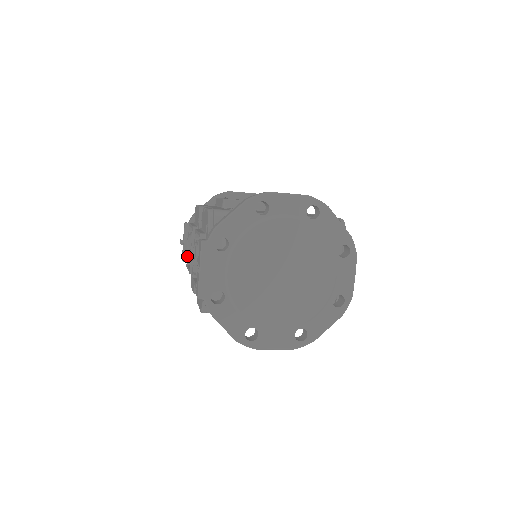
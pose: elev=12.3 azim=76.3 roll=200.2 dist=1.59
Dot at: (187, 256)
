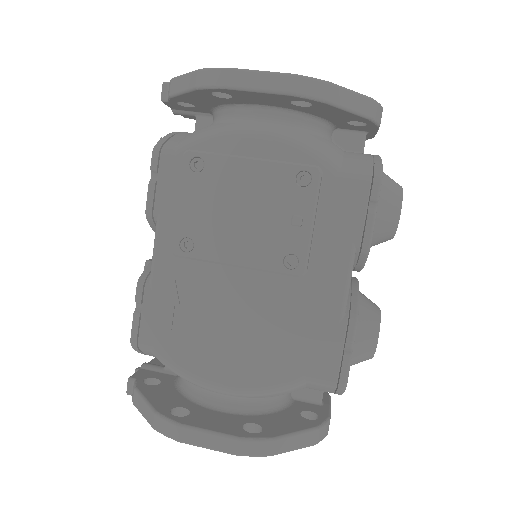
Dot at: occluded
